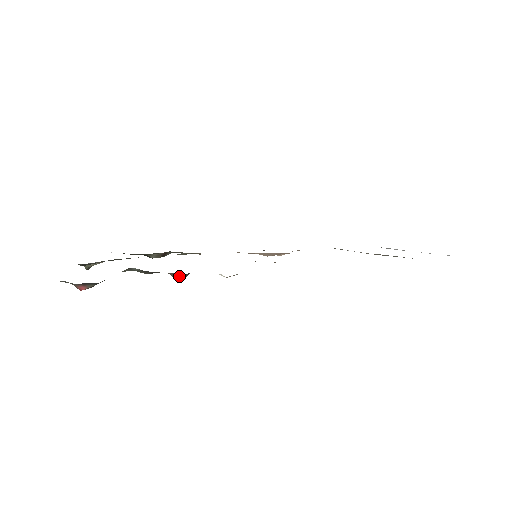
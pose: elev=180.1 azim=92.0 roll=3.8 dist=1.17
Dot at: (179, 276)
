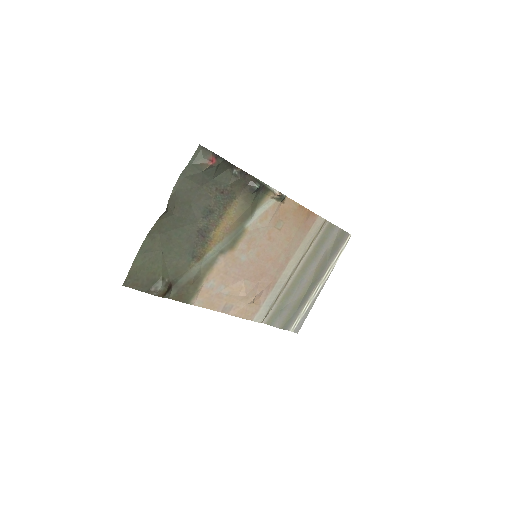
Dot at: (258, 183)
